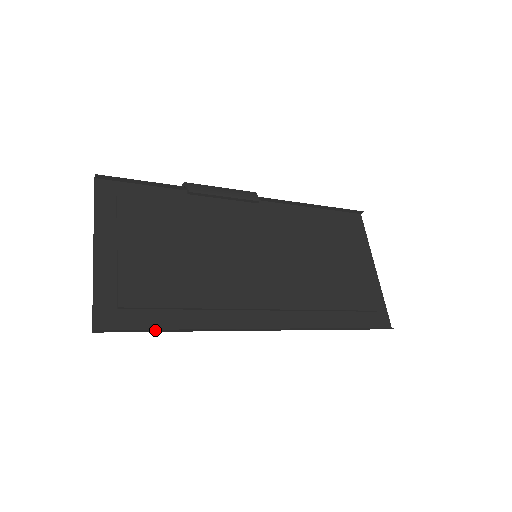
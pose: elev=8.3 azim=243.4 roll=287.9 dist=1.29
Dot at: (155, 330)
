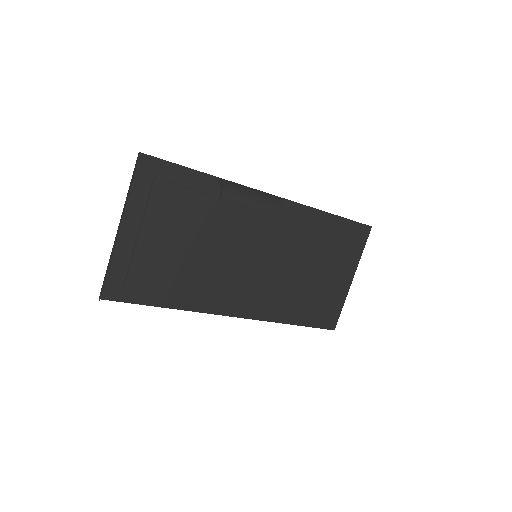
Dot at: occluded
